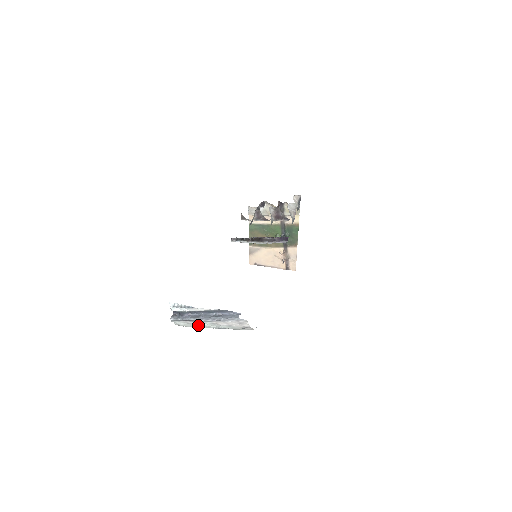
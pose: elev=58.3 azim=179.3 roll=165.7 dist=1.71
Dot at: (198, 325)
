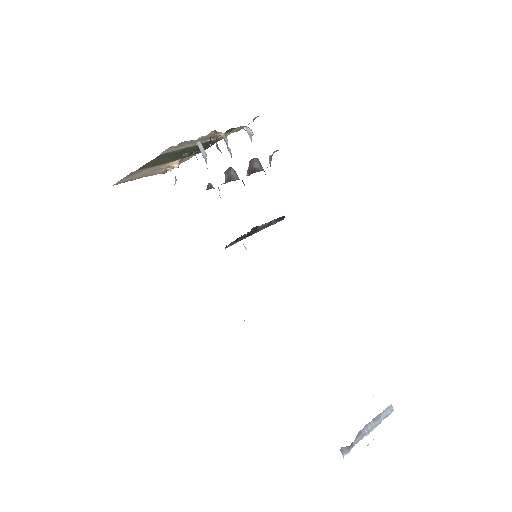
Dot at: occluded
